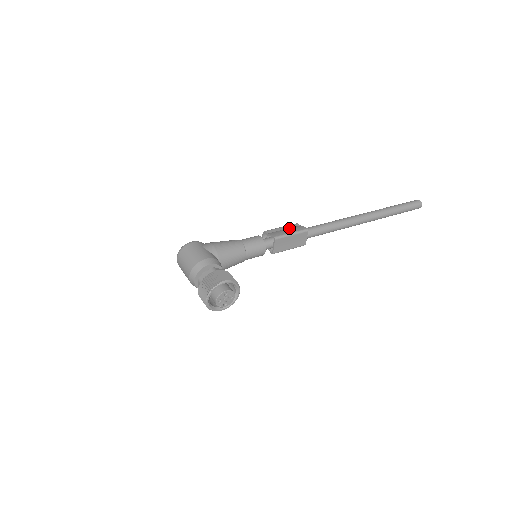
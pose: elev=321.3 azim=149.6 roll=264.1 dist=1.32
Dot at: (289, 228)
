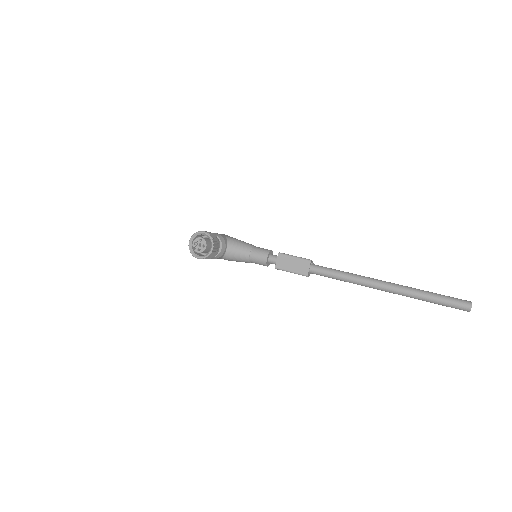
Dot at: occluded
